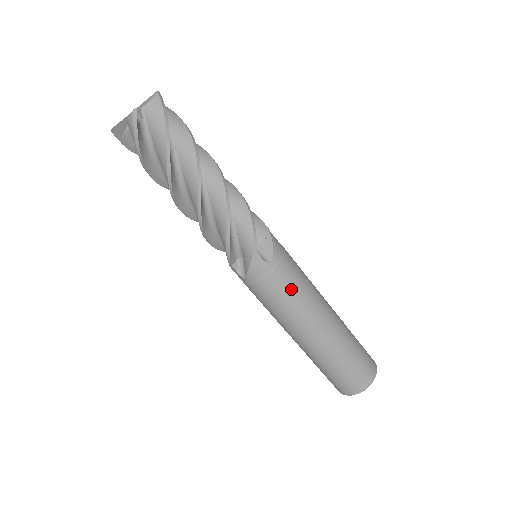
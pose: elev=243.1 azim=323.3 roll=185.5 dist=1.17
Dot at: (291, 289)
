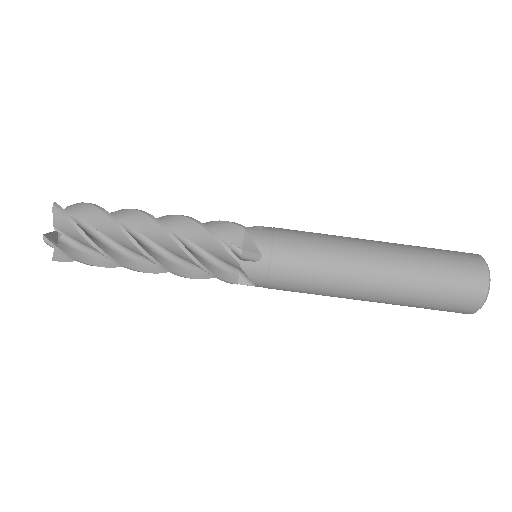
Dot at: (304, 265)
